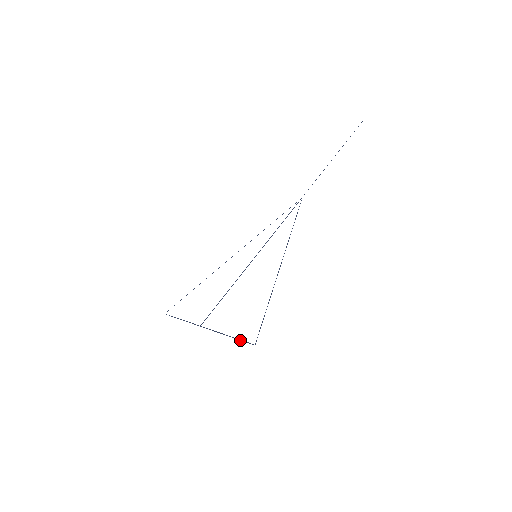
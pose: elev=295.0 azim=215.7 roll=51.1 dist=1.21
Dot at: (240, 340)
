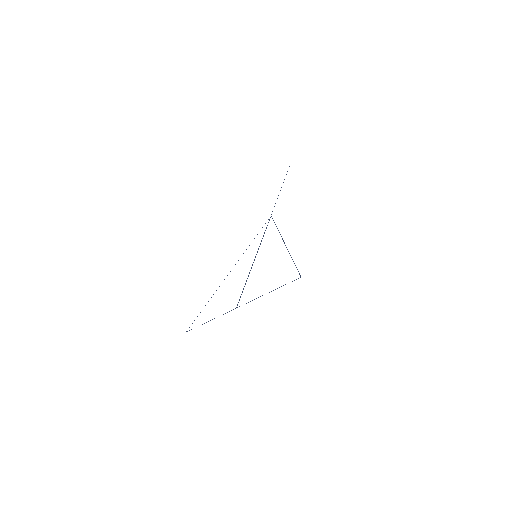
Dot at: occluded
